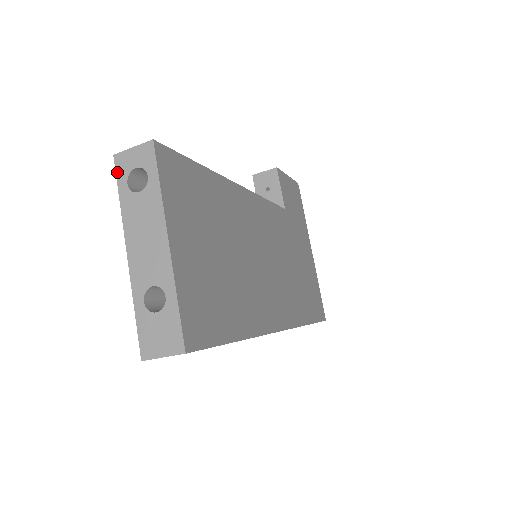
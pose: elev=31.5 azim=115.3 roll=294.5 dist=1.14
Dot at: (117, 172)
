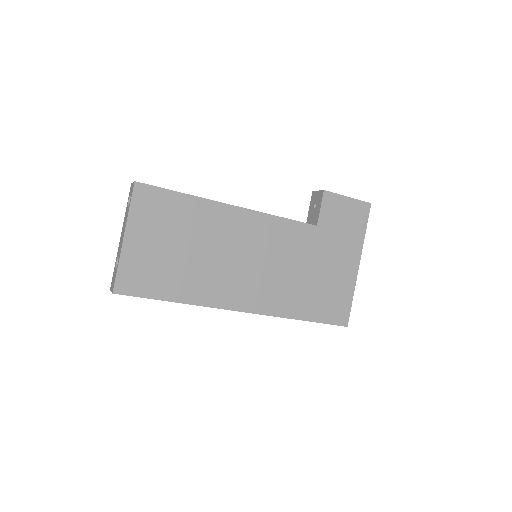
Dot at: (129, 193)
